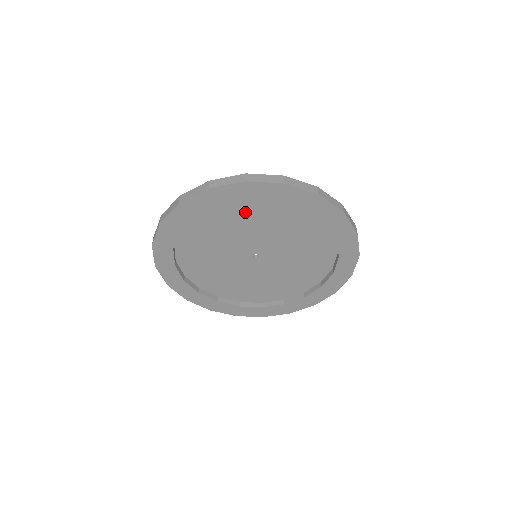
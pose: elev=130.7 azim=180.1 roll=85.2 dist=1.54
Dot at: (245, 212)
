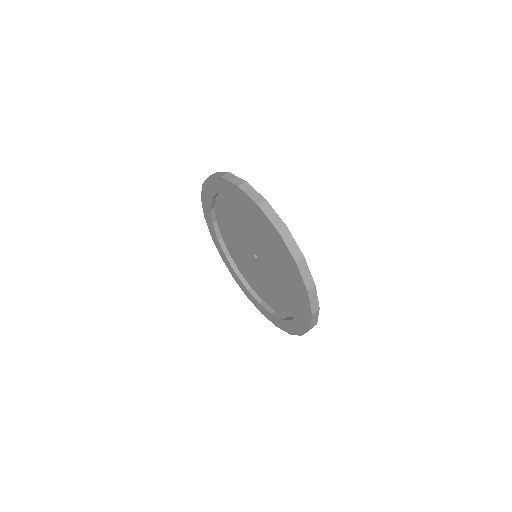
Dot at: (279, 253)
